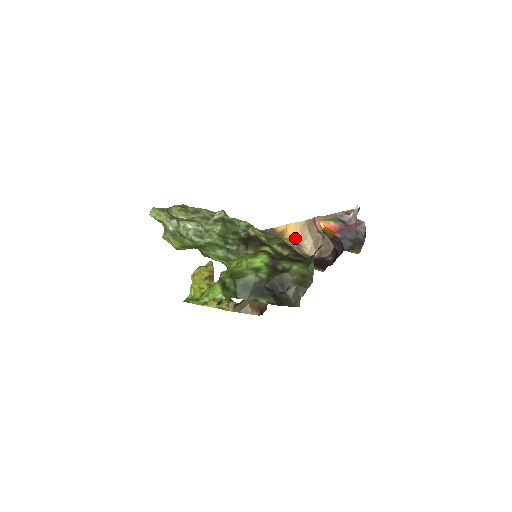
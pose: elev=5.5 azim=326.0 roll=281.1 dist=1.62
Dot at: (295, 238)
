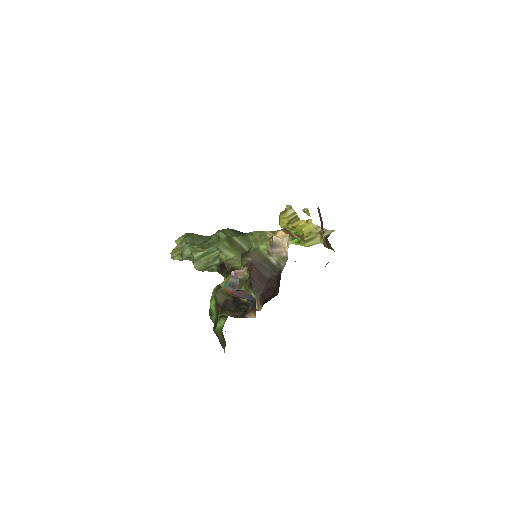
Dot at: occluded
